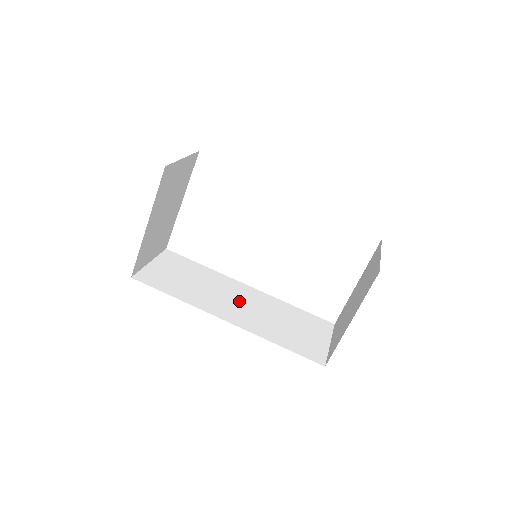
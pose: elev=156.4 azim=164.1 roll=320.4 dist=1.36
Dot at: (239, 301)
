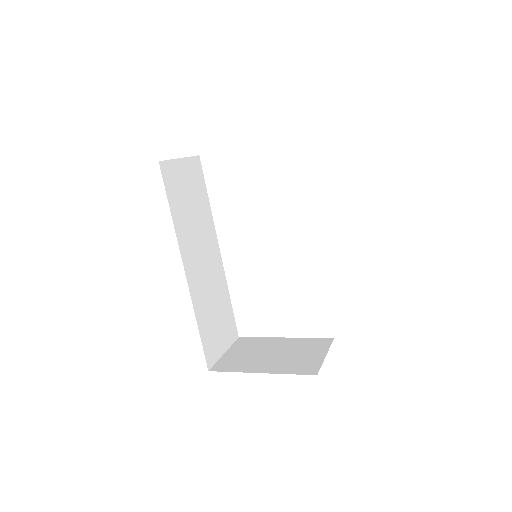
Dot at: (205, 260)
